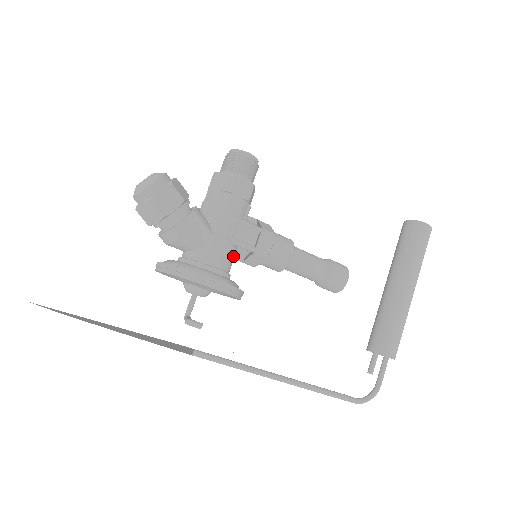
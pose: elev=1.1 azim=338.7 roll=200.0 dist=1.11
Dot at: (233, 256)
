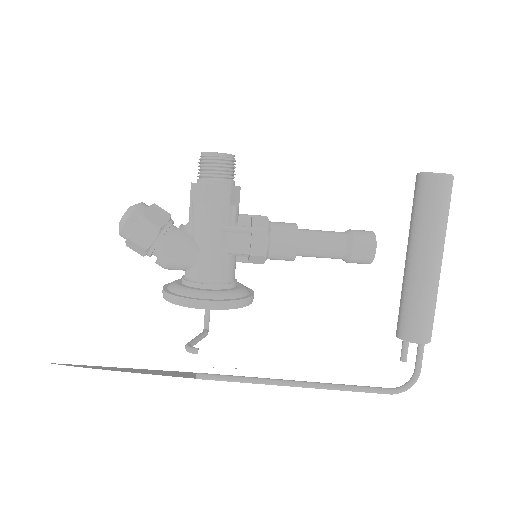
Dot at: (230, 264)
